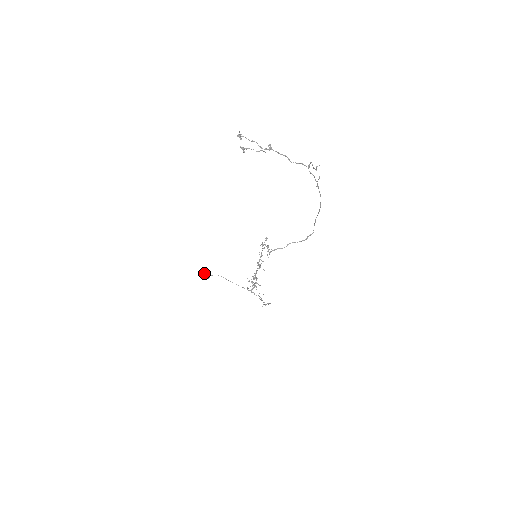
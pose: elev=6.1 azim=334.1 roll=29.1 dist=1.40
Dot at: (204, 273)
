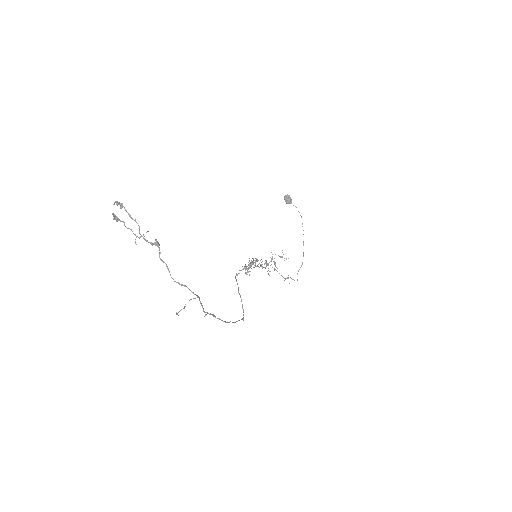
Dot at: (287, 196)
